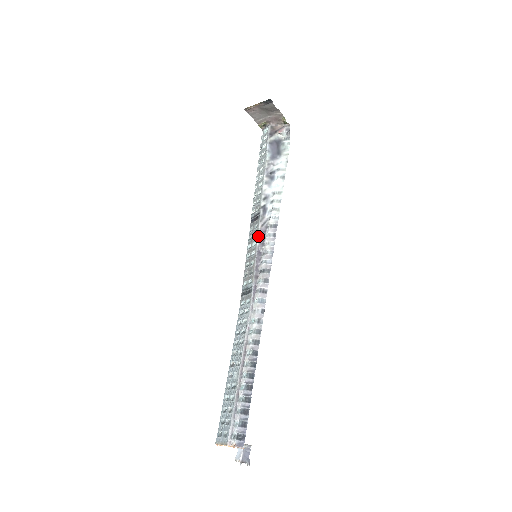
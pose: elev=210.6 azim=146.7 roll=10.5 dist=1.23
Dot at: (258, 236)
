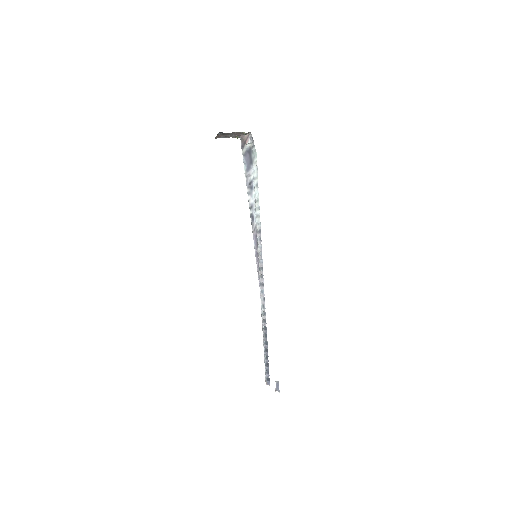
Dot at: occluded
